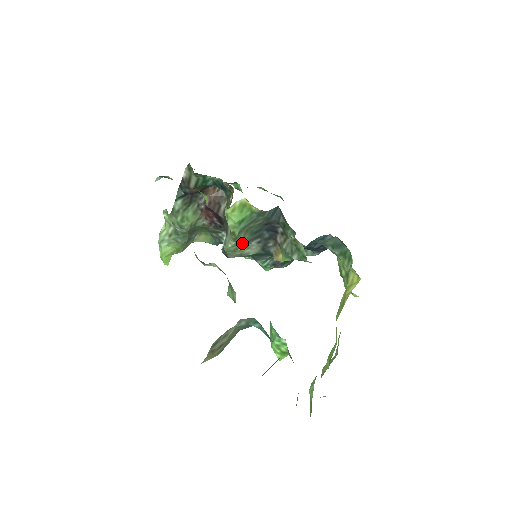
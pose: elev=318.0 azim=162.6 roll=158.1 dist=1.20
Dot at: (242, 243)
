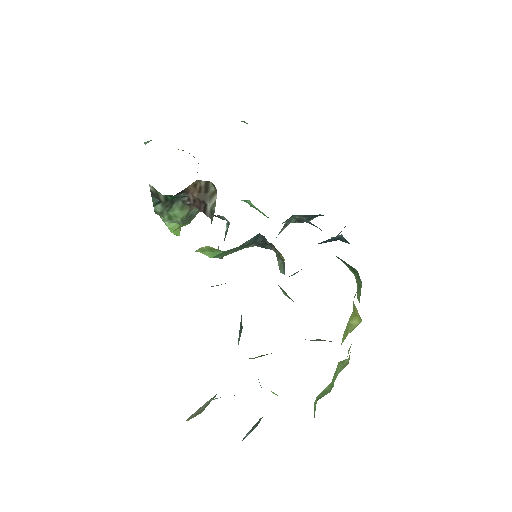
Dot at: occluded
